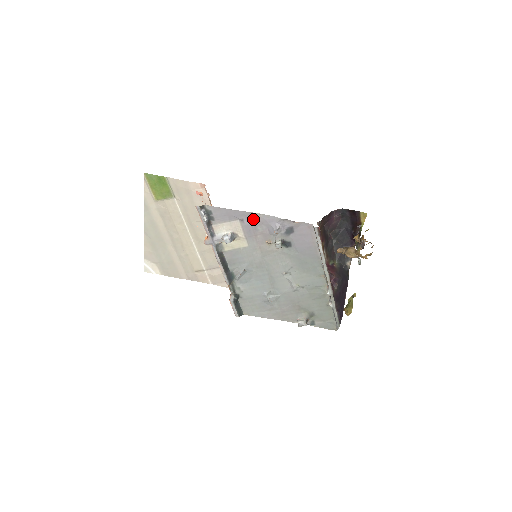
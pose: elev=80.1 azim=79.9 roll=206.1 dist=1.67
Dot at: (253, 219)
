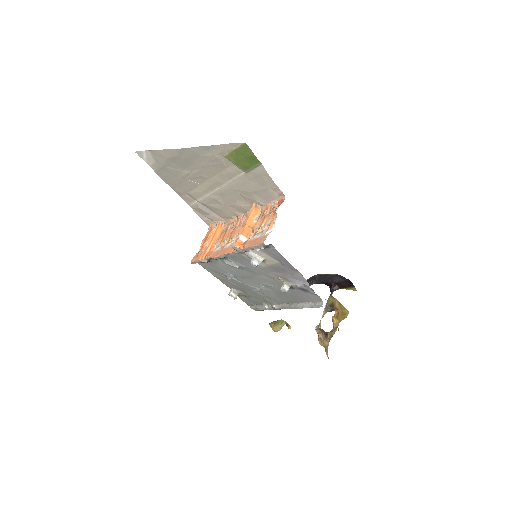
Dot at: (291, 270)
